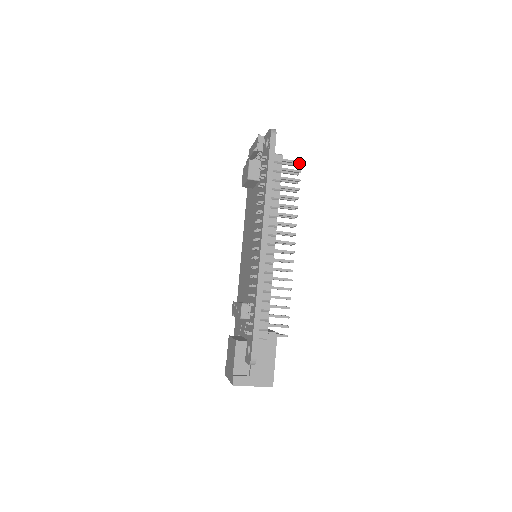
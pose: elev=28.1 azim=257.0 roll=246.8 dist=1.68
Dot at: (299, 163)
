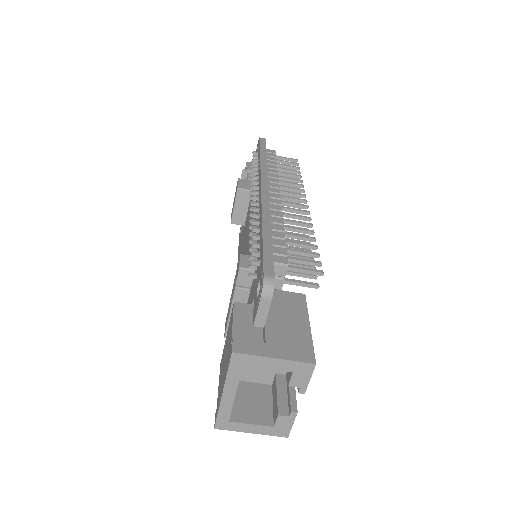
Dot at: (295, 160)
